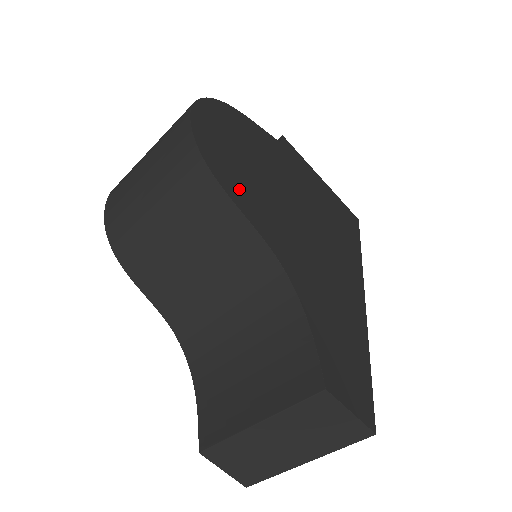
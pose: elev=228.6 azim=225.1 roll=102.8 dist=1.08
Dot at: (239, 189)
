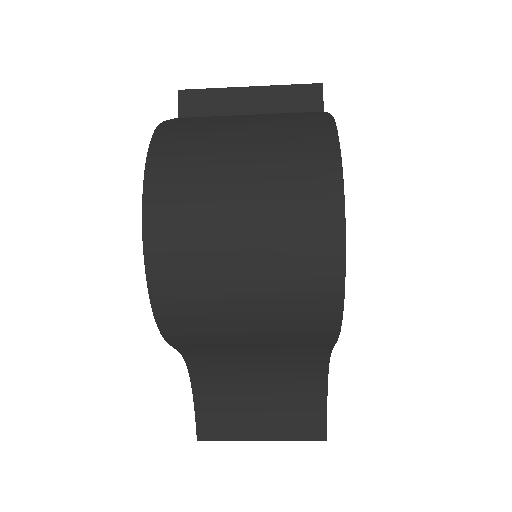
Dot at: occluded
